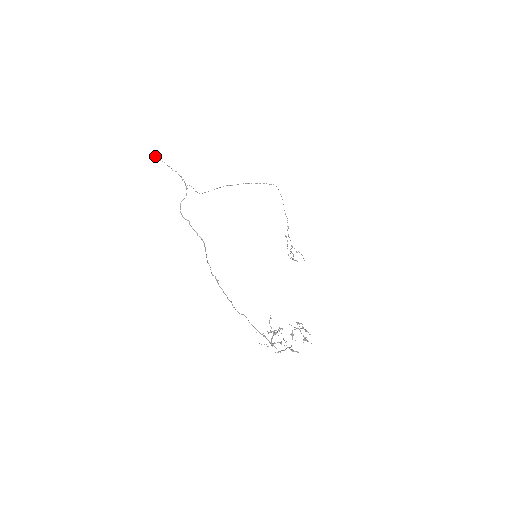
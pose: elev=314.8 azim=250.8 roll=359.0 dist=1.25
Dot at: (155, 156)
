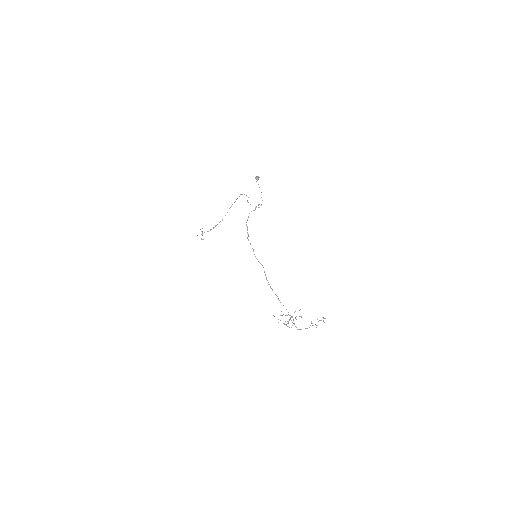
Dot at: (258, 177)
